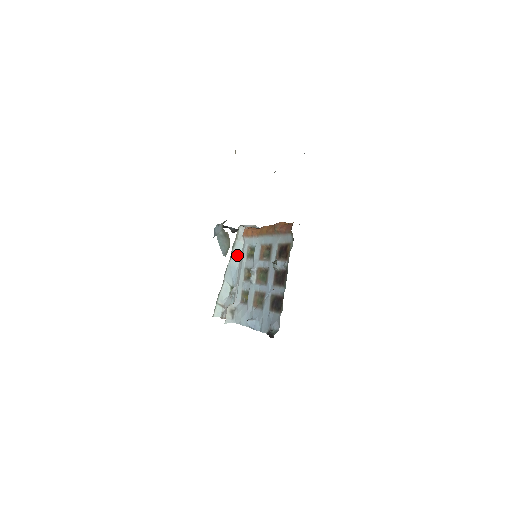
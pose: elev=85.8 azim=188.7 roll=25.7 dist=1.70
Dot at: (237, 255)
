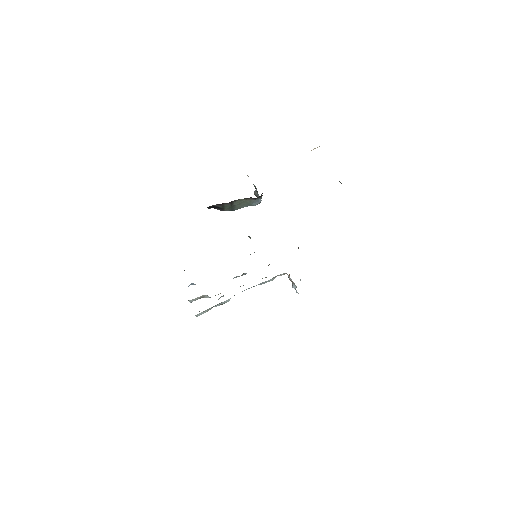
Dot at: occluded
